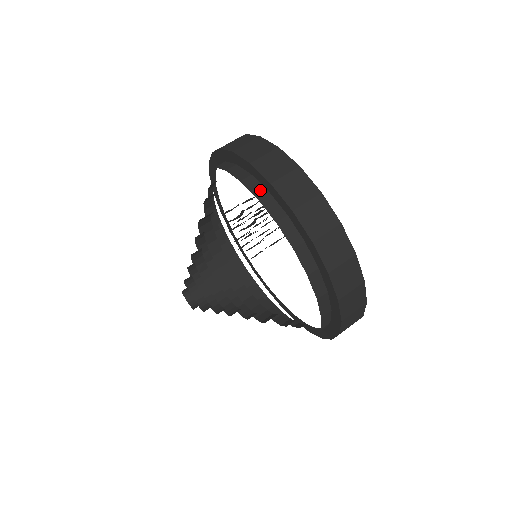
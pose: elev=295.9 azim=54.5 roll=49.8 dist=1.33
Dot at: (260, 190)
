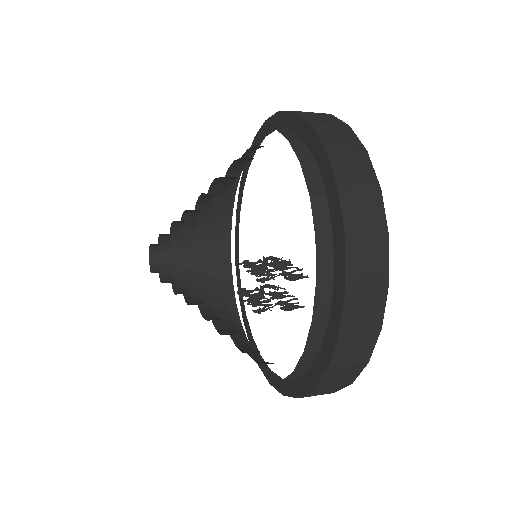
Dot at: occluded
